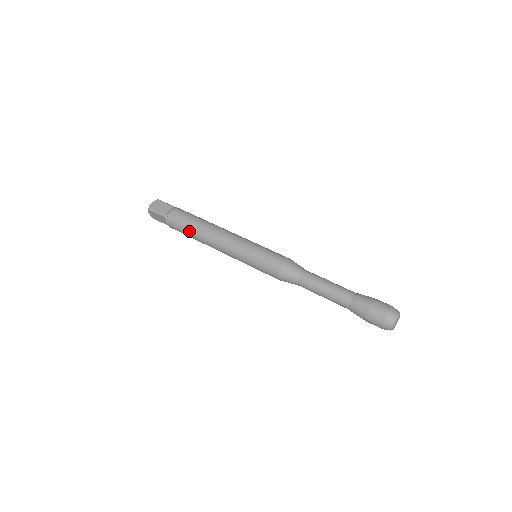
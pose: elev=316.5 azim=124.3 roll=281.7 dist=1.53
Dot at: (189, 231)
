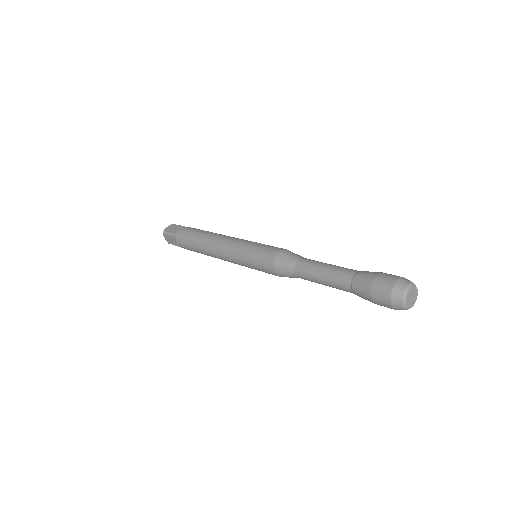
Dot at: (194, 244)
